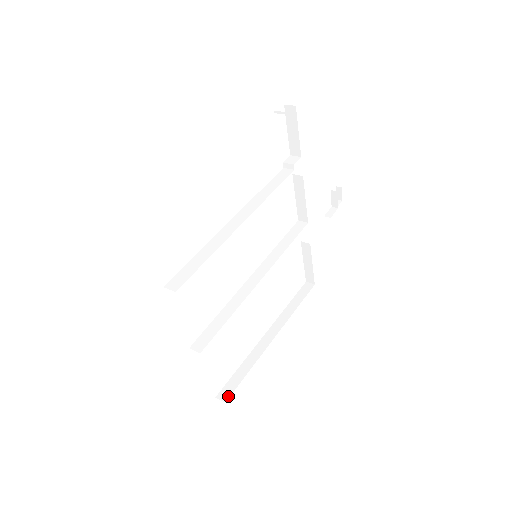
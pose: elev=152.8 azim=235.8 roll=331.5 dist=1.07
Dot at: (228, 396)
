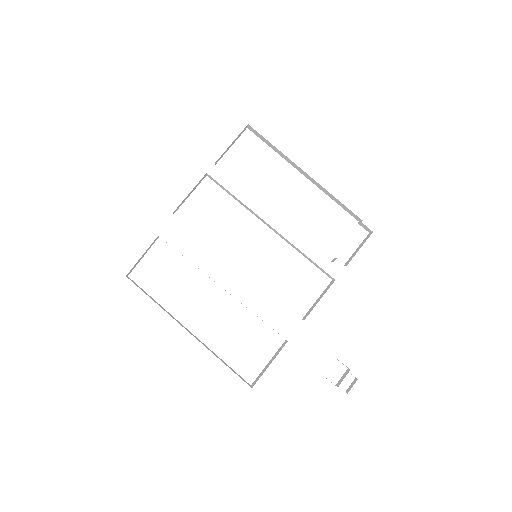
Dot at: (131, 280)
